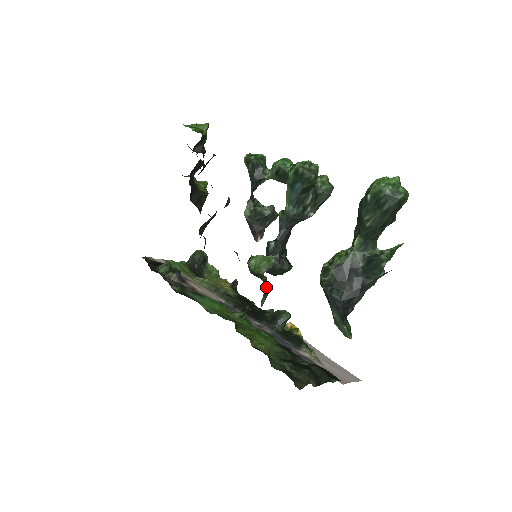
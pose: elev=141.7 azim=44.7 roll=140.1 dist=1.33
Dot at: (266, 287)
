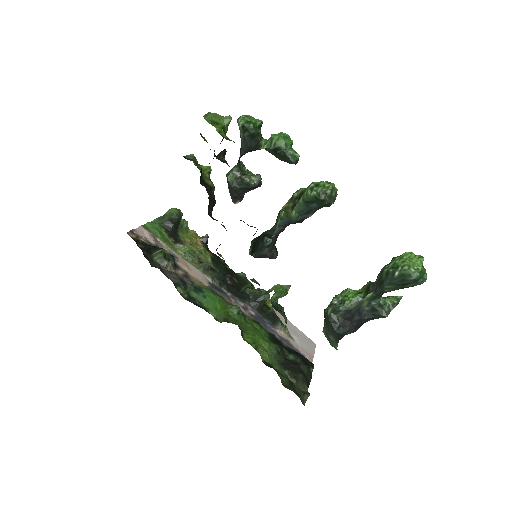
Dot at: (286, 323)
